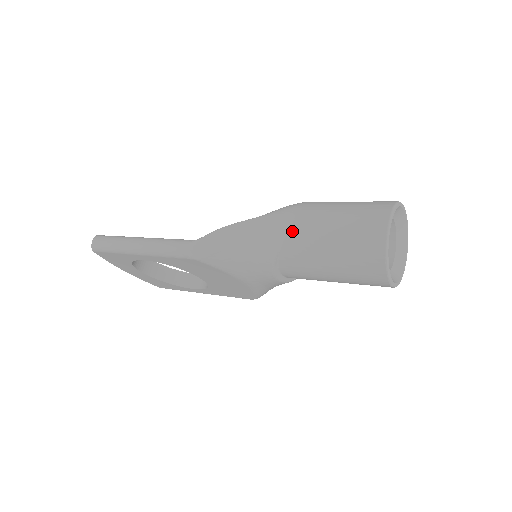
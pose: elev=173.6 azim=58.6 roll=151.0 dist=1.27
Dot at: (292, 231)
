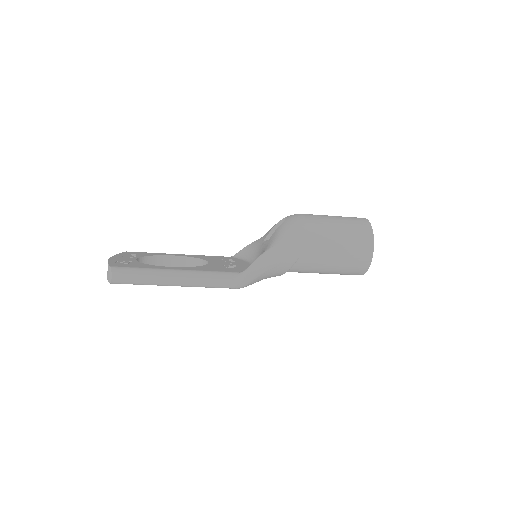
Dot at: (305, 253)
